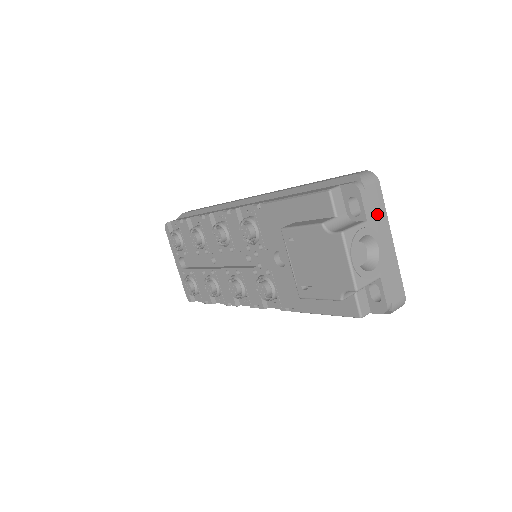
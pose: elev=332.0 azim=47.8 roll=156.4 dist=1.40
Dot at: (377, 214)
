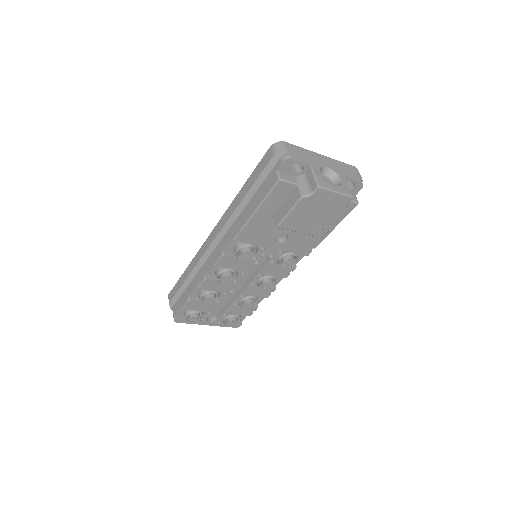
Dot at: (306, 156)
